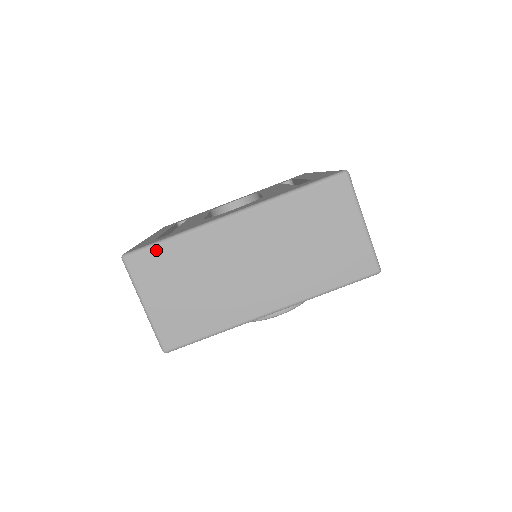
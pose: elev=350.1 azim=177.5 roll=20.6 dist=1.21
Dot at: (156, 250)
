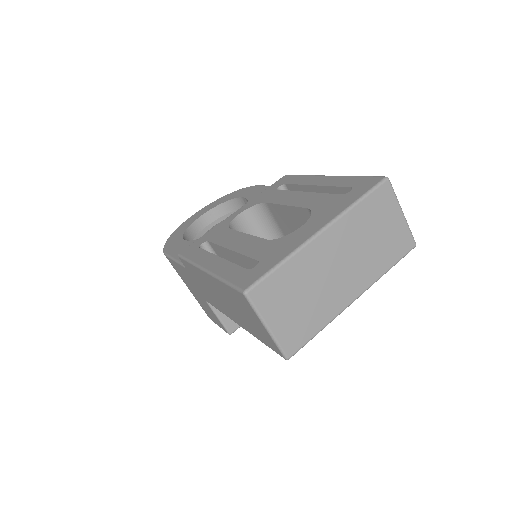
Dot at: (270, 278)
